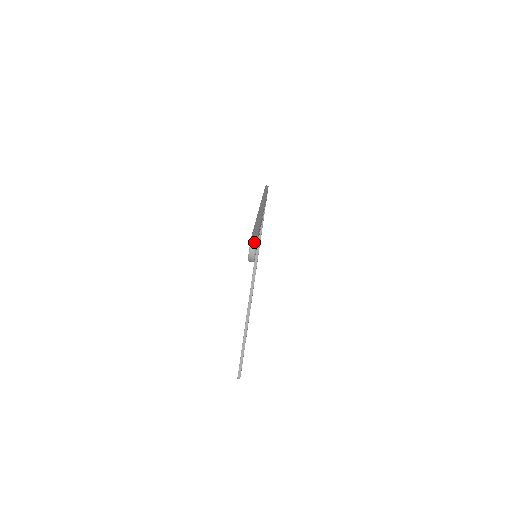
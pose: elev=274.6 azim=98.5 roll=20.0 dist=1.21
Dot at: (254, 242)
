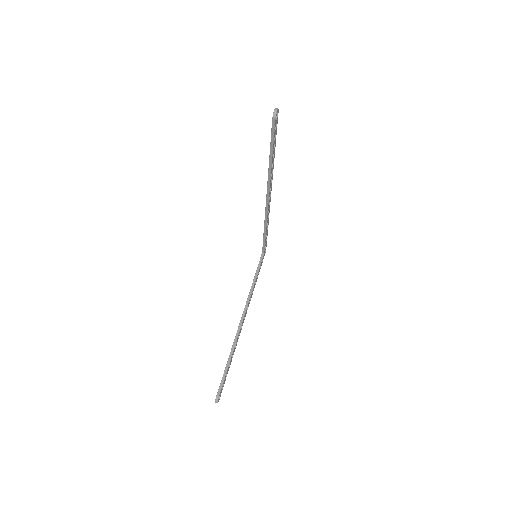
Dot at: (277, 108)
